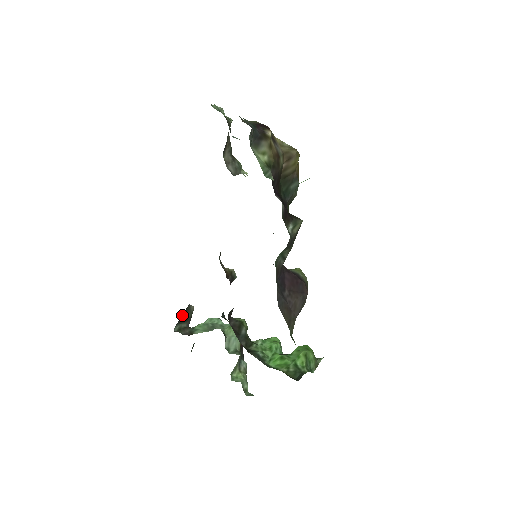
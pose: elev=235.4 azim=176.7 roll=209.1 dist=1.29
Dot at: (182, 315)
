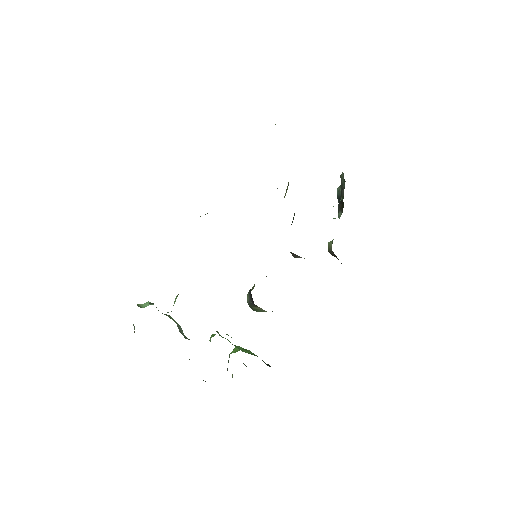
Dot at: occluded
